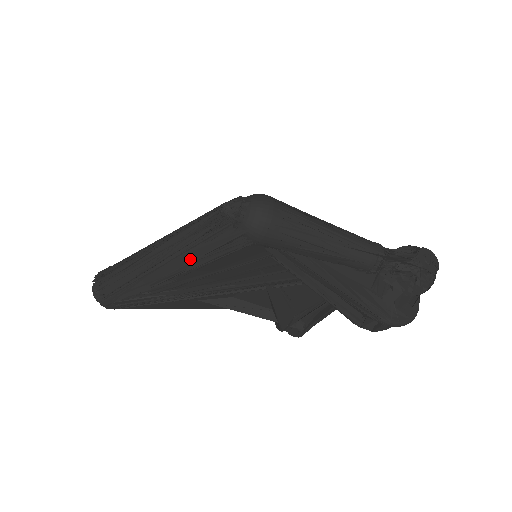
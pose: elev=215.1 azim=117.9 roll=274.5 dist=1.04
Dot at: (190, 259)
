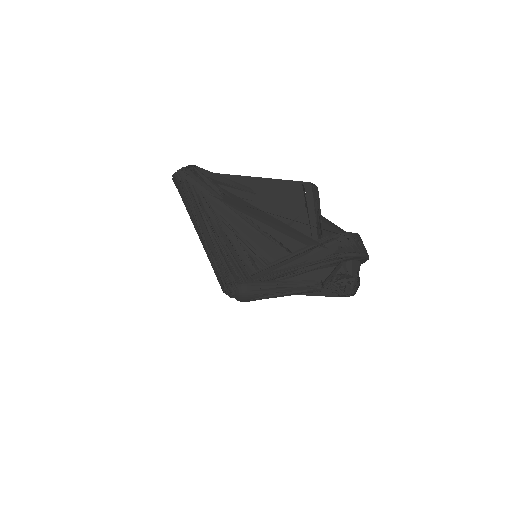
Dot at: occluded
